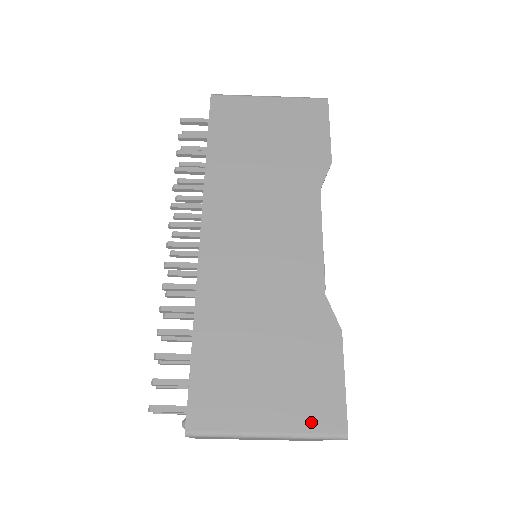
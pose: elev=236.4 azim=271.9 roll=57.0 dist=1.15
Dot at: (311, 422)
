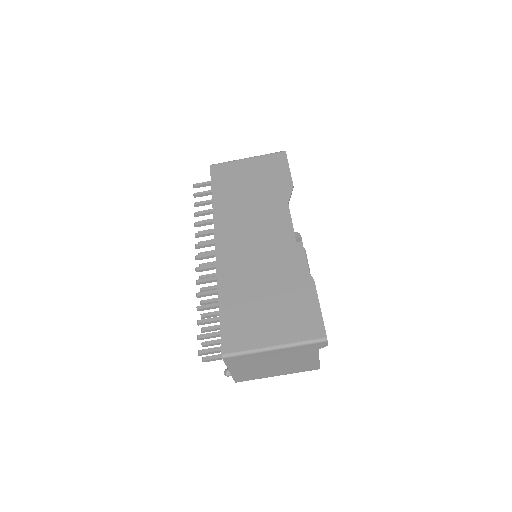
Dot at: (301, 335)
